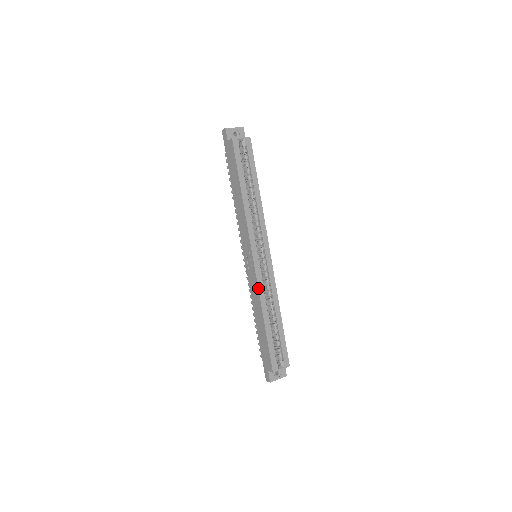
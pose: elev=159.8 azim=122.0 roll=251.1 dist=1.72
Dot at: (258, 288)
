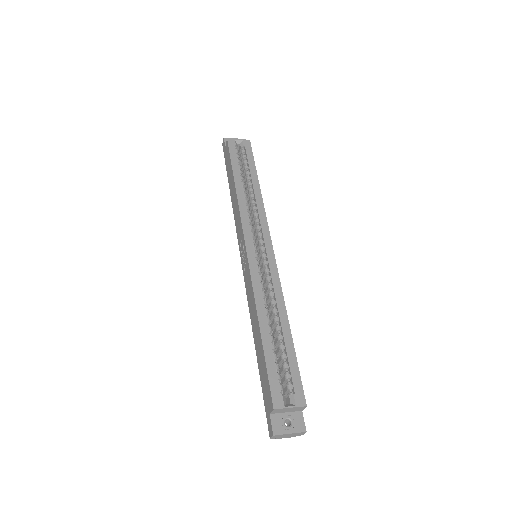
Dot at: (252, 283)
